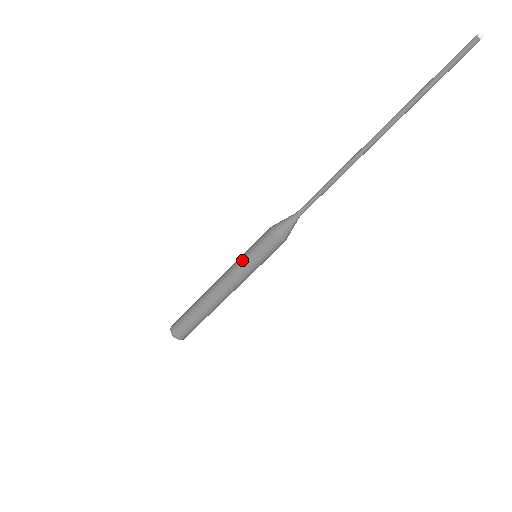
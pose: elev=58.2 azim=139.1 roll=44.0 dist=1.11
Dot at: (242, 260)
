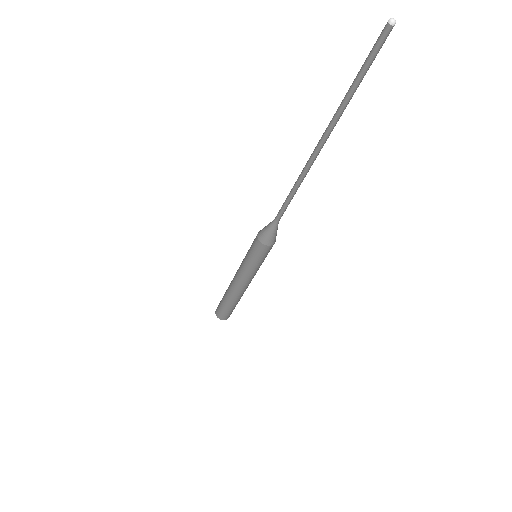
Dot at: (244, 262)
